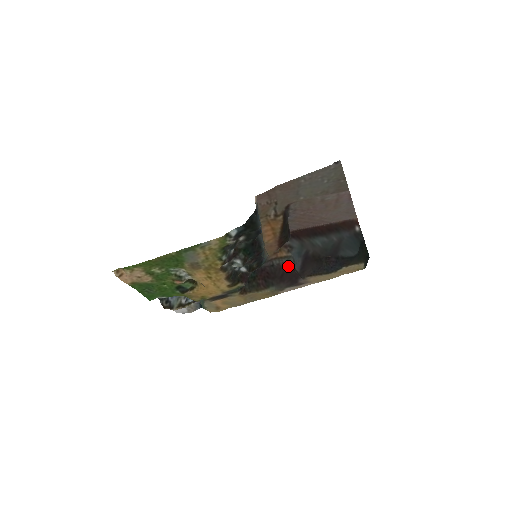
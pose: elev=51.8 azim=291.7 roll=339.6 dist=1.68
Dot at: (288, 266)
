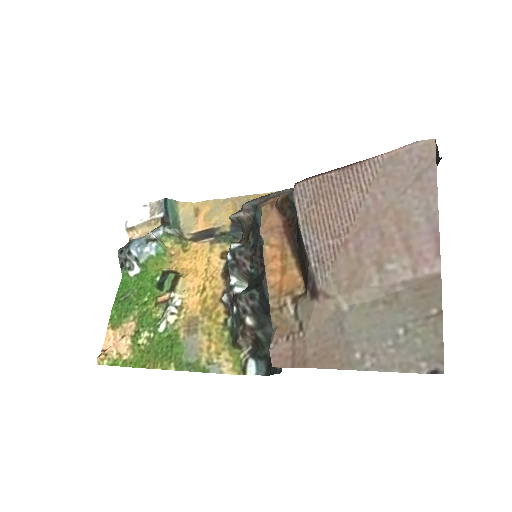
Dot at: occluded
